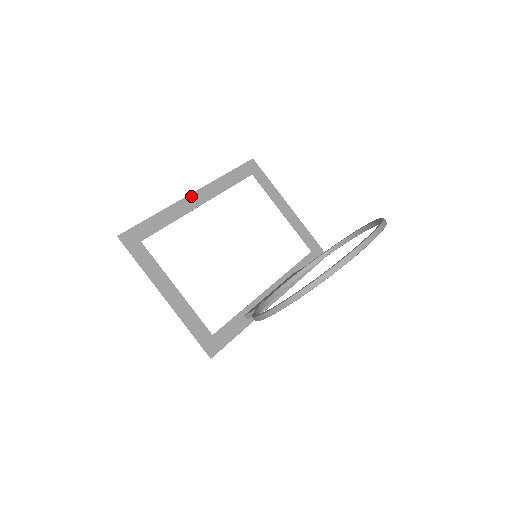
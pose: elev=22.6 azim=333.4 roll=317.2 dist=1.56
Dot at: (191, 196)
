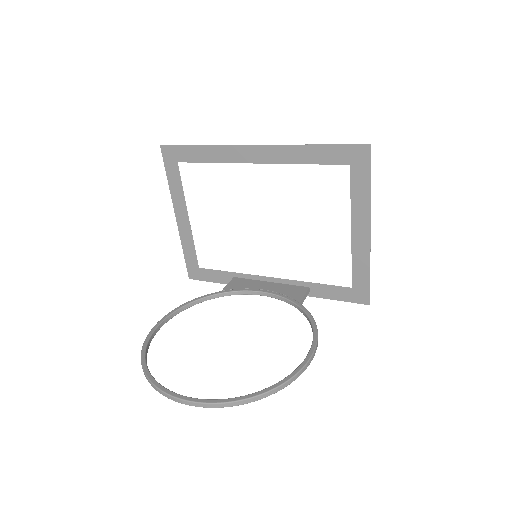
Dot at: (250, 147)
